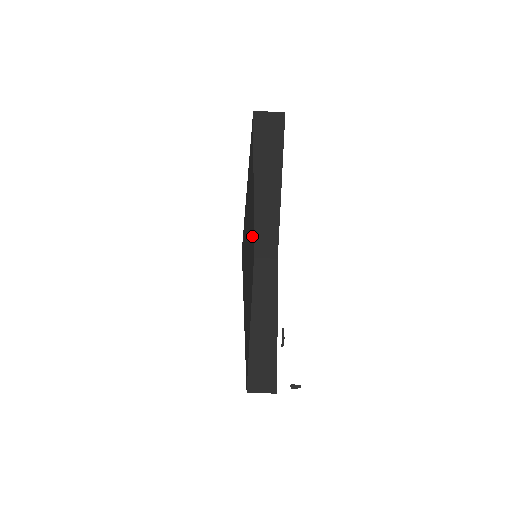
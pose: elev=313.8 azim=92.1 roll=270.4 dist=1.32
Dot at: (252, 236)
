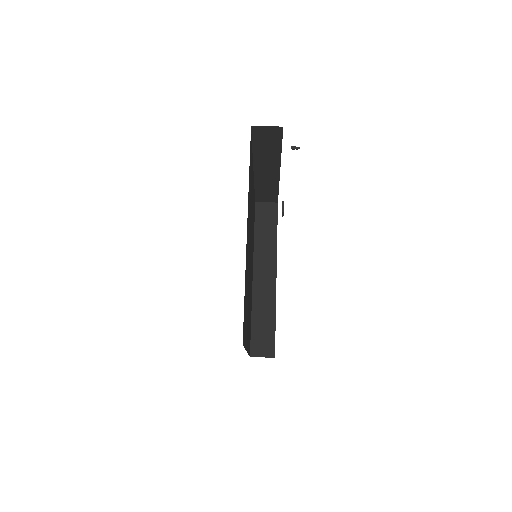
Dot at: occluded
